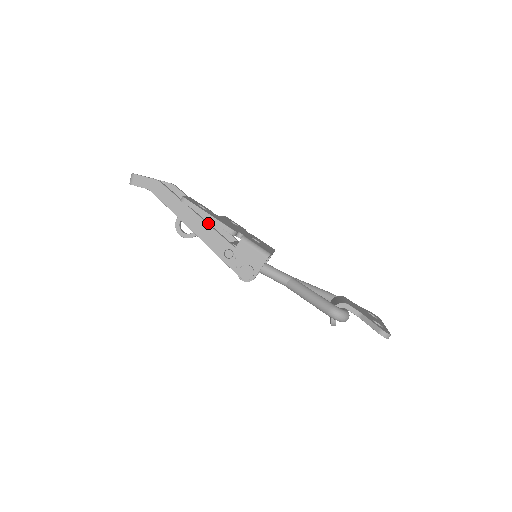
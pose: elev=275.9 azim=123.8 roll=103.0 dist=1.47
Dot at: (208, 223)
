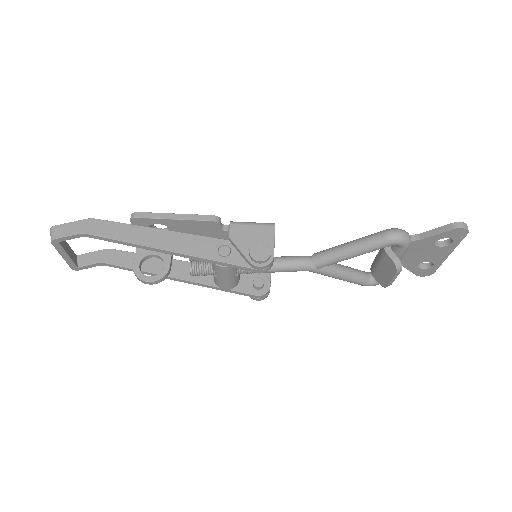
Dot at: (178, 234)
